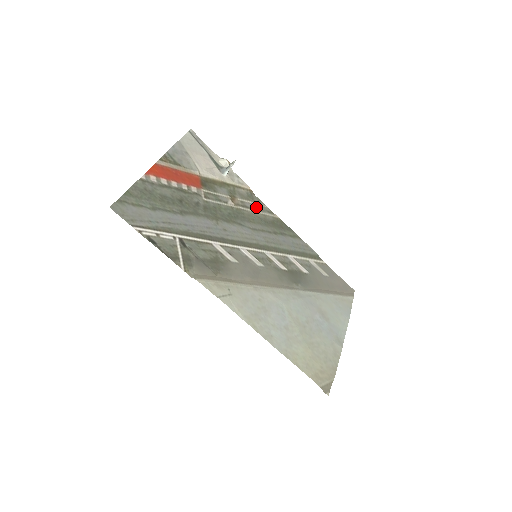
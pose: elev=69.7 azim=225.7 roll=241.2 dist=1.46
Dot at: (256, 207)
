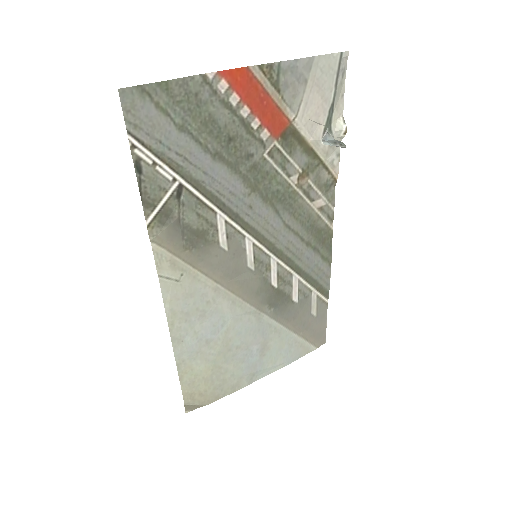
Dot at: (320, 202)
